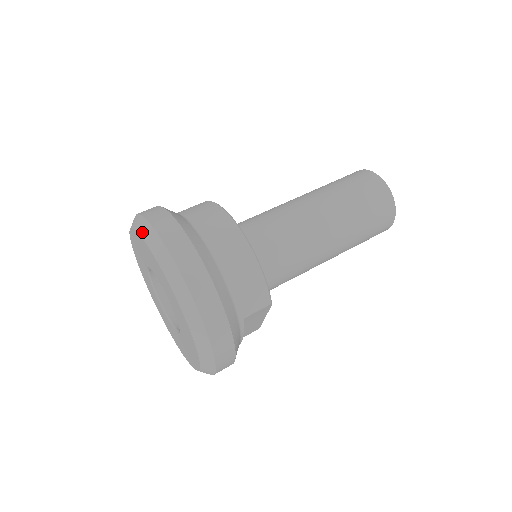
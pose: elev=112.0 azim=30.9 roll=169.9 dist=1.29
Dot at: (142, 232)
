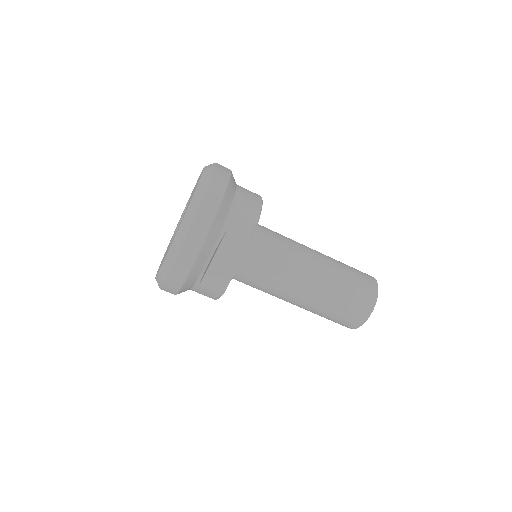
Dot at: occluded
